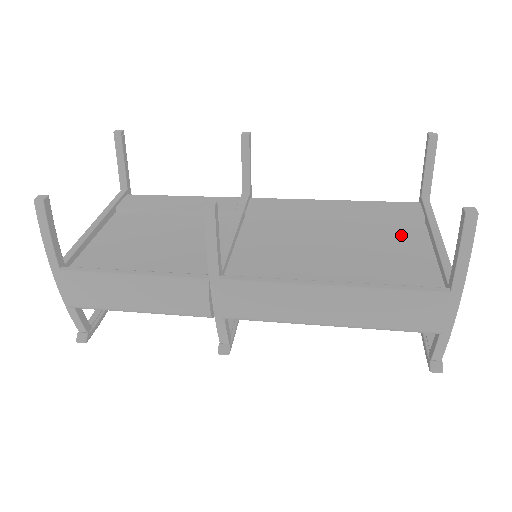
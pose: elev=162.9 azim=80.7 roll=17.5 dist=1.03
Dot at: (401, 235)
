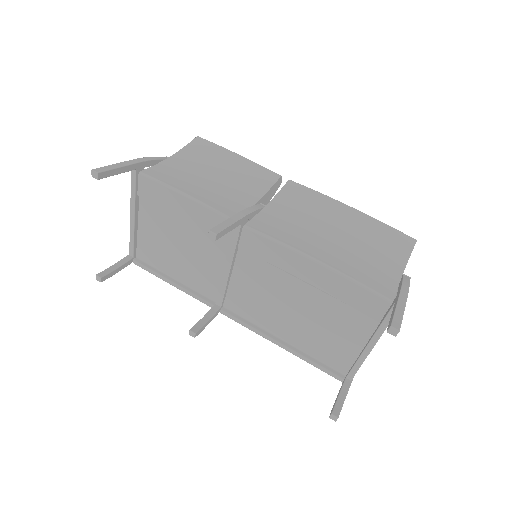
Dot at: (351, 324)
